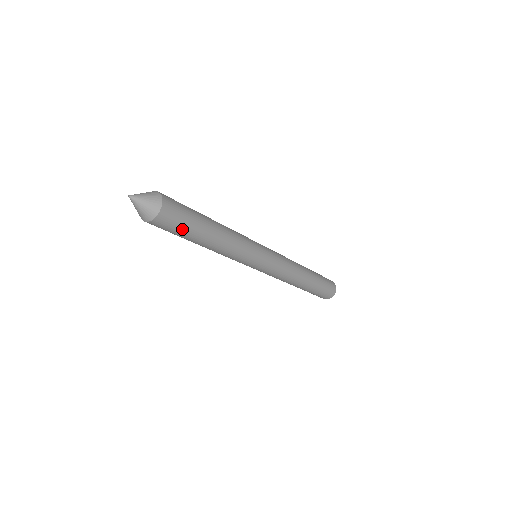
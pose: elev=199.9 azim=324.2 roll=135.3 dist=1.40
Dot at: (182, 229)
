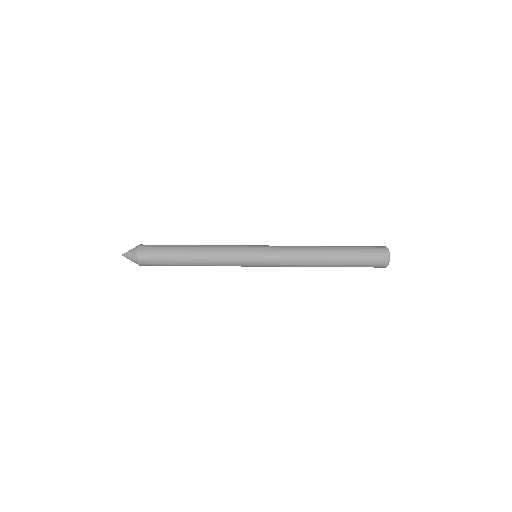
Dot at: (162, 254)
